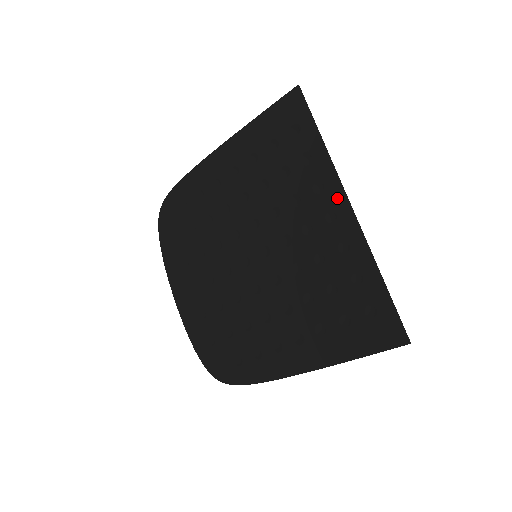
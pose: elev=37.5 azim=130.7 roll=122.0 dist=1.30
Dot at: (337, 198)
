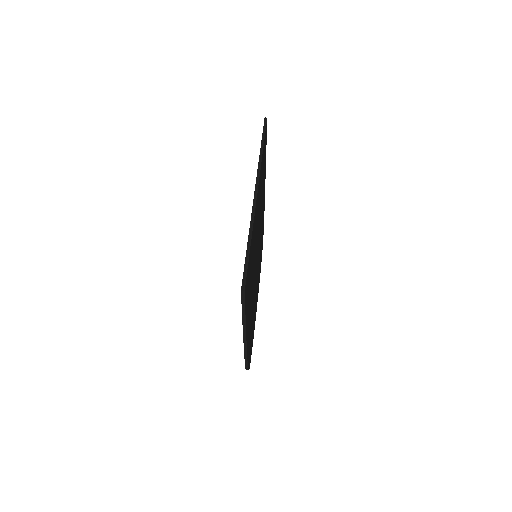
Dot at: occluded
